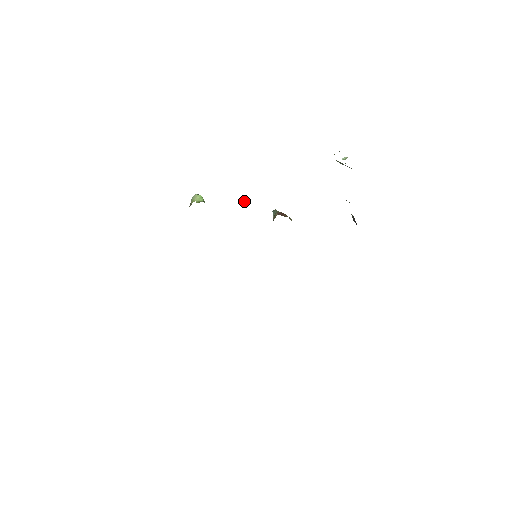
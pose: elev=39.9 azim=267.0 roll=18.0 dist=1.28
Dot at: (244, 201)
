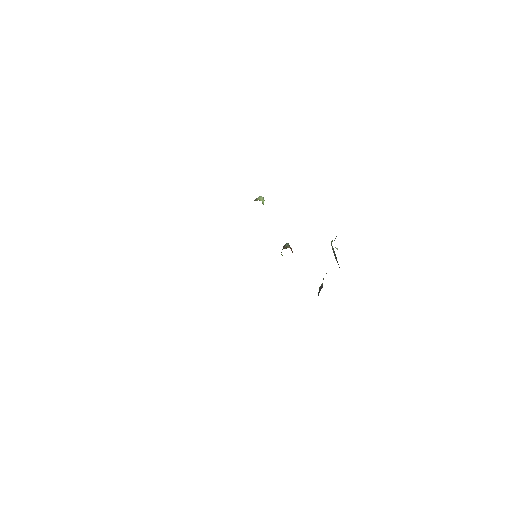
Dot at: occluded
